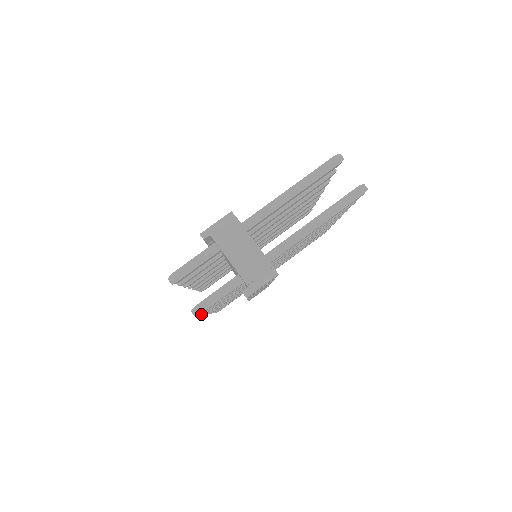
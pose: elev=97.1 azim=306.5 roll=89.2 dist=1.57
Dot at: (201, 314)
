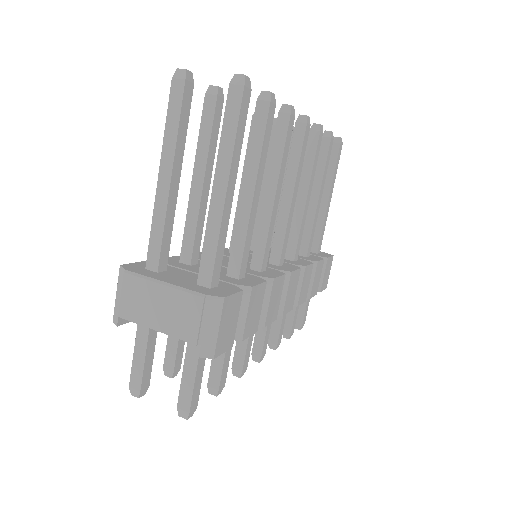
Dot at: (216, 394)
